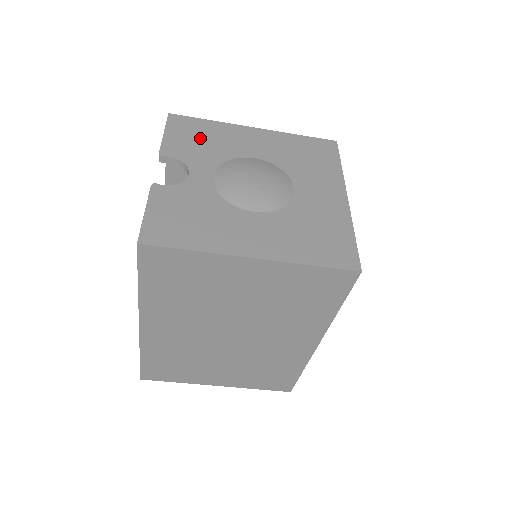
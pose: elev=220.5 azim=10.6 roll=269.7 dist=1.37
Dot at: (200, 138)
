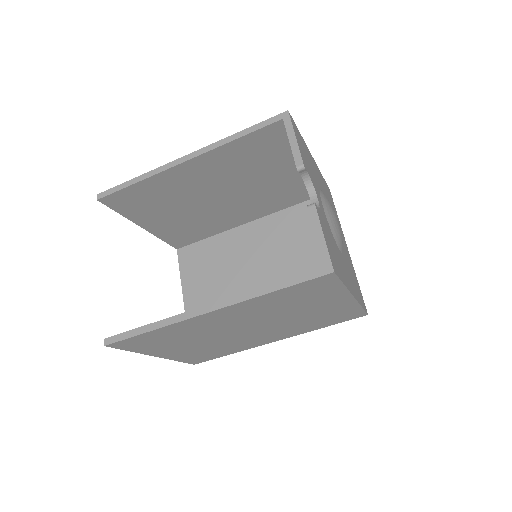
Dot at: (306, 155)
